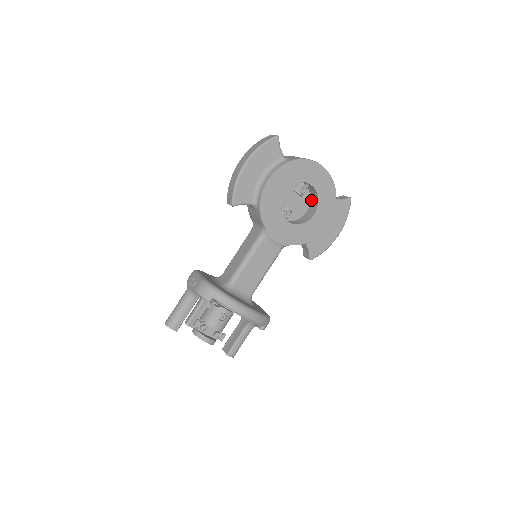
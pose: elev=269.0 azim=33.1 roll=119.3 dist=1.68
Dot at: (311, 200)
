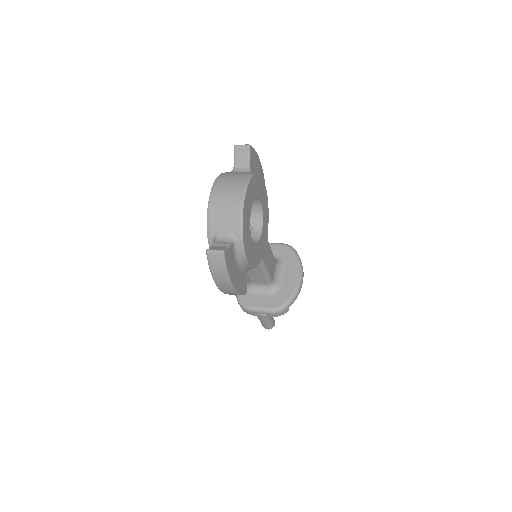
Dot at: occluded
